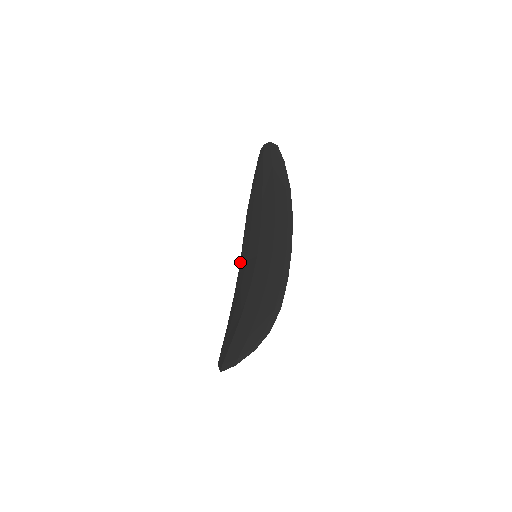
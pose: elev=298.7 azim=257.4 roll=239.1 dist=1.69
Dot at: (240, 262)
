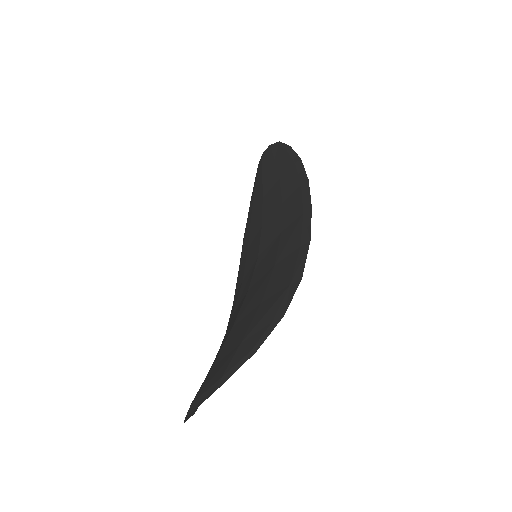
Dot at: (234, 297)
